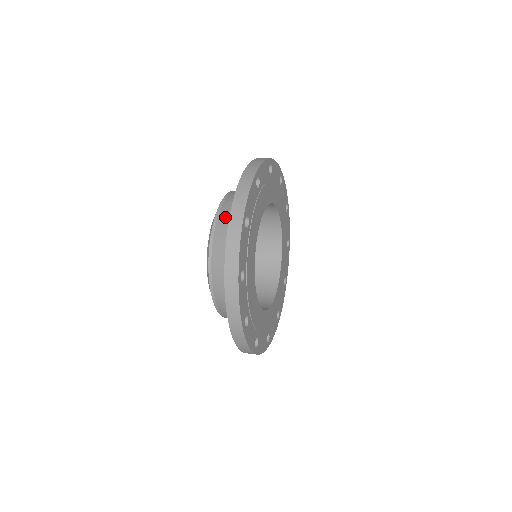
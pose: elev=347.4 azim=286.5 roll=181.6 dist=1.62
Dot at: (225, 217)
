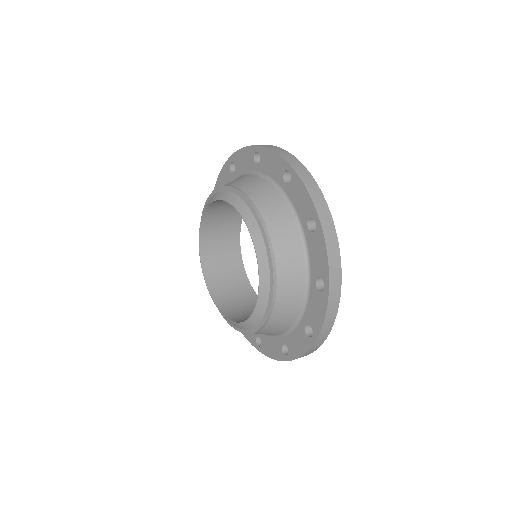
Dot at: (276, 221)
